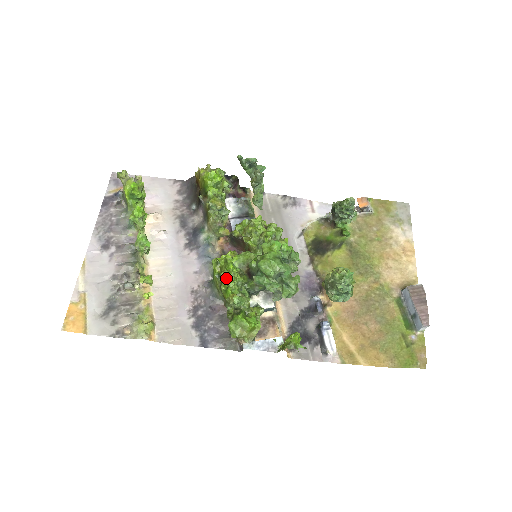
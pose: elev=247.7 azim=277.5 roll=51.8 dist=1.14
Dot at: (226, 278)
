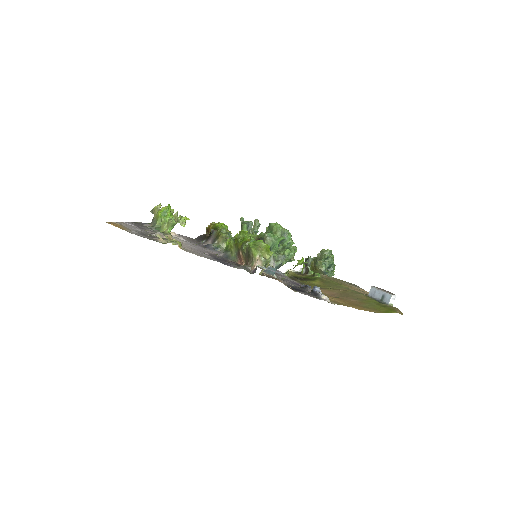
Dot at: (242, 237)
